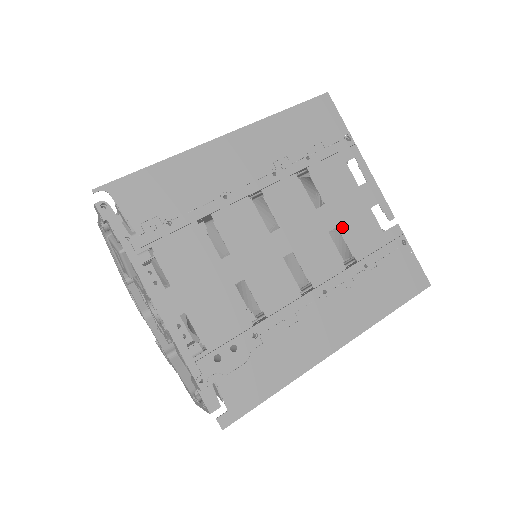
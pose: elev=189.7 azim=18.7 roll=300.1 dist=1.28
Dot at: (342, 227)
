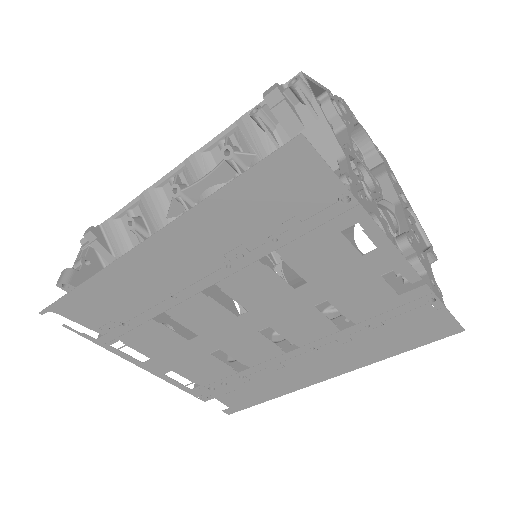
Dot at: (334, 299)
